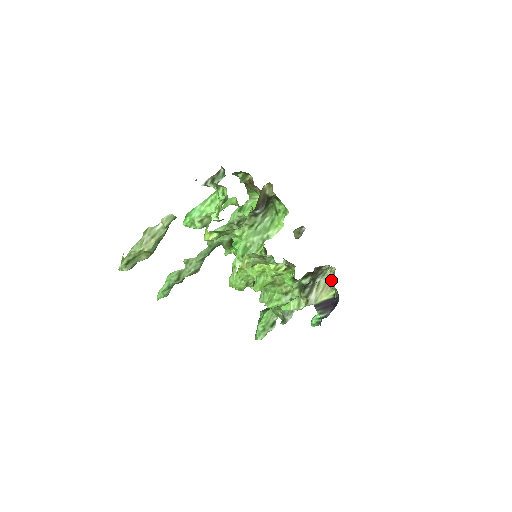
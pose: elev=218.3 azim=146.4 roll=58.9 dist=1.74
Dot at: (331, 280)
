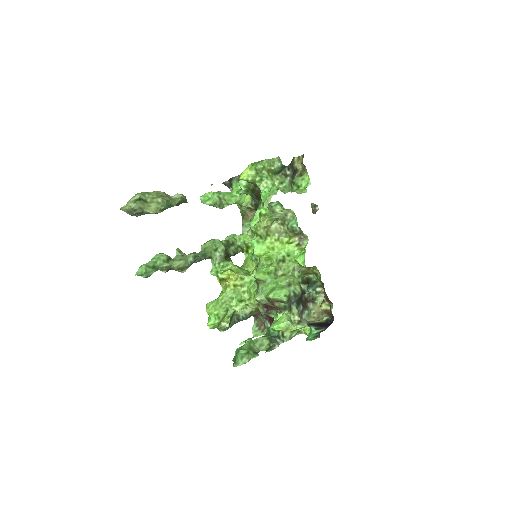
Dot at: (317, 317)
